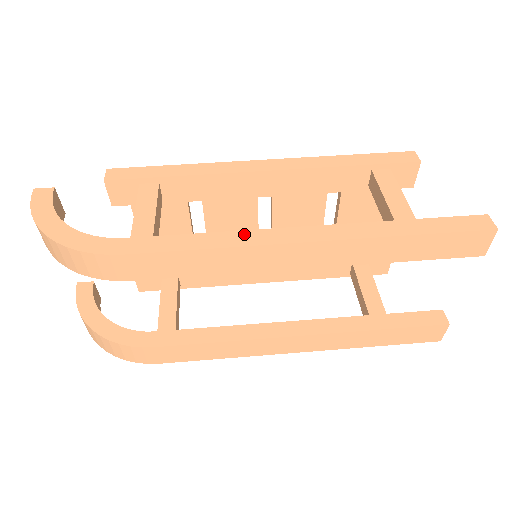
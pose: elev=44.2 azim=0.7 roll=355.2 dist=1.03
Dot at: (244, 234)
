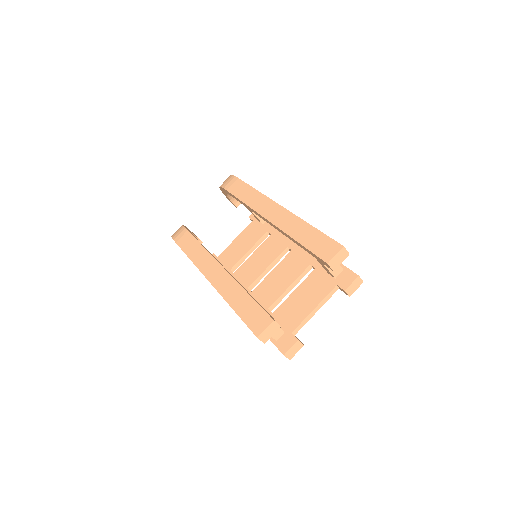
Dot at: occluded
